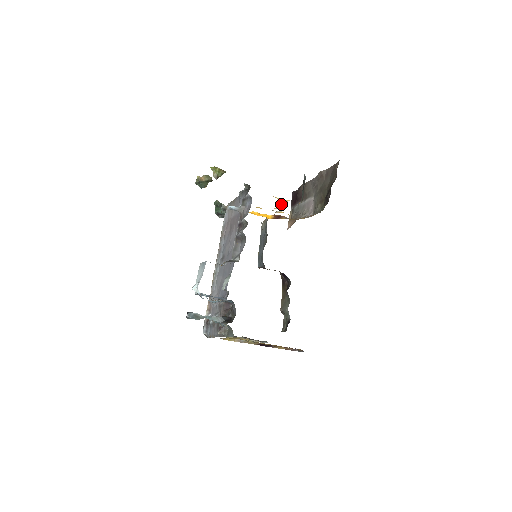
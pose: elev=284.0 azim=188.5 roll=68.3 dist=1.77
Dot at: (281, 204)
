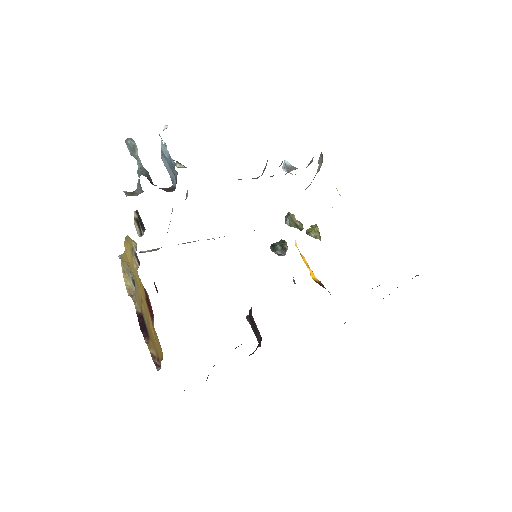
Dot at: occluded
